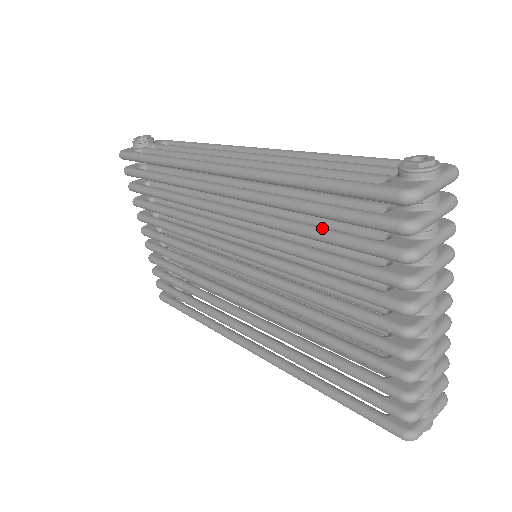
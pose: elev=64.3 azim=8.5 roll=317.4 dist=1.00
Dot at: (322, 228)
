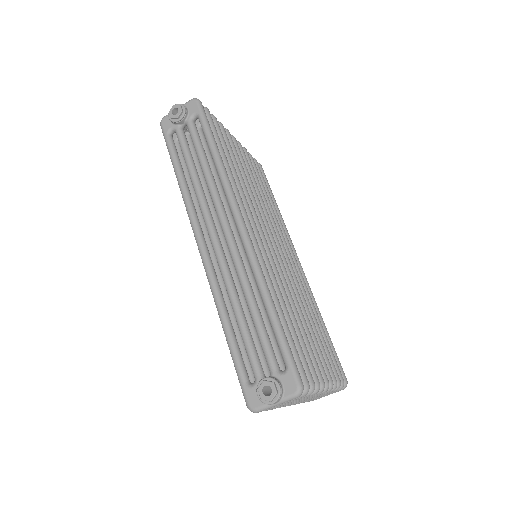
Dot at: occluded
